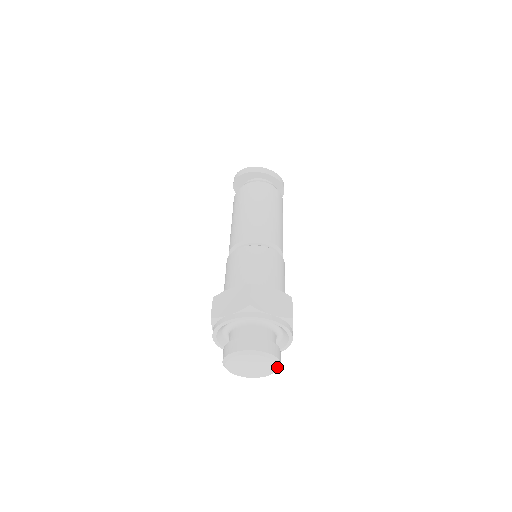
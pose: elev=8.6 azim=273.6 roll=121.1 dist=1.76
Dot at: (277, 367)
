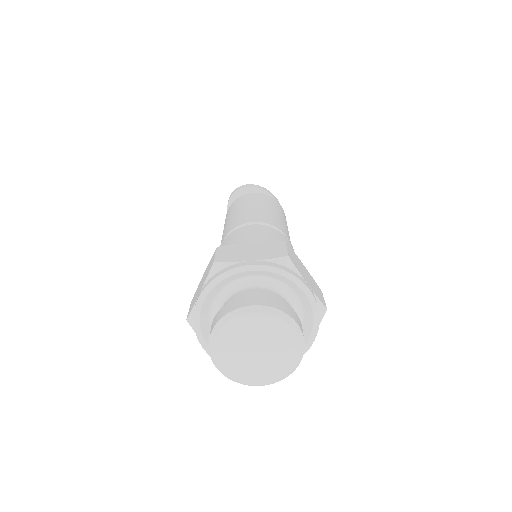
Dot at: (294, 366)
